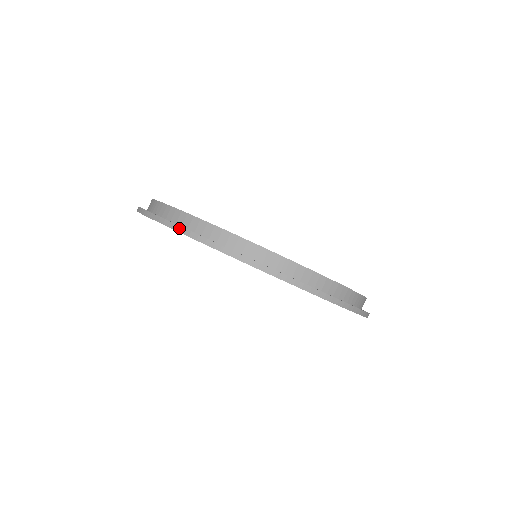
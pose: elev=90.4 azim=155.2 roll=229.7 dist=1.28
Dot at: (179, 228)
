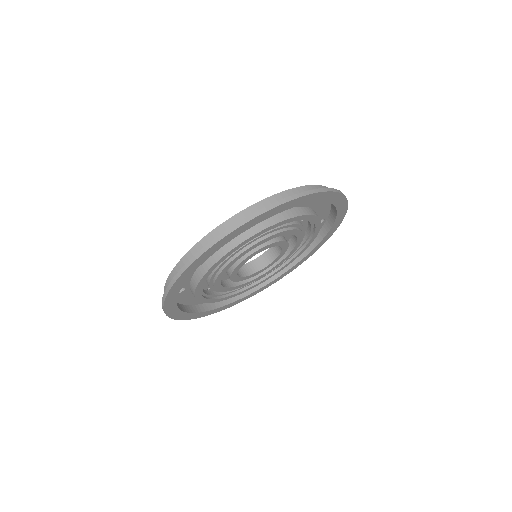
Dot at: (294, 196)
